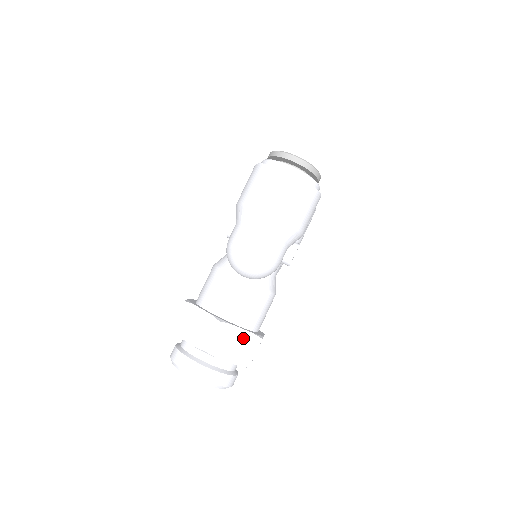
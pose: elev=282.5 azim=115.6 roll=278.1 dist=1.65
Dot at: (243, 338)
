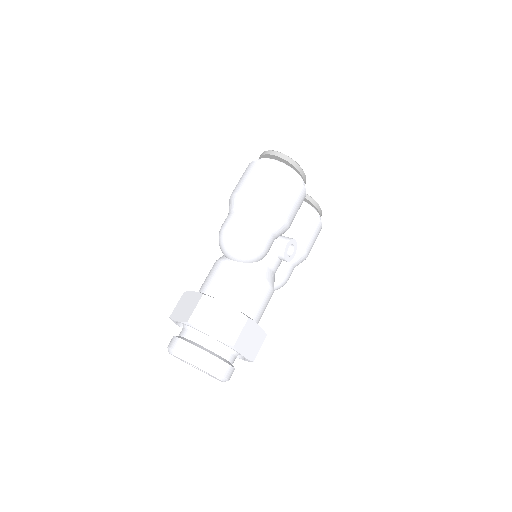
Dot at: (227, 314)
